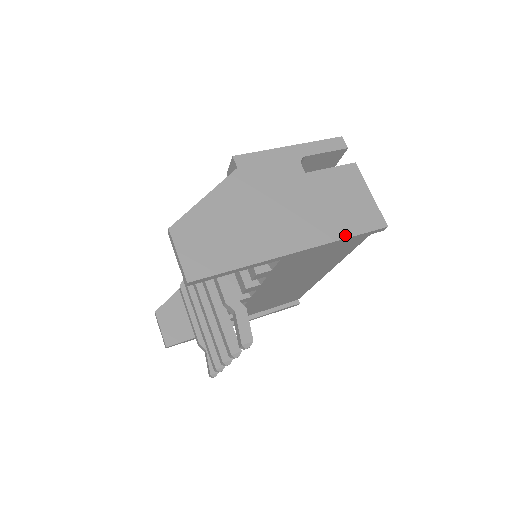
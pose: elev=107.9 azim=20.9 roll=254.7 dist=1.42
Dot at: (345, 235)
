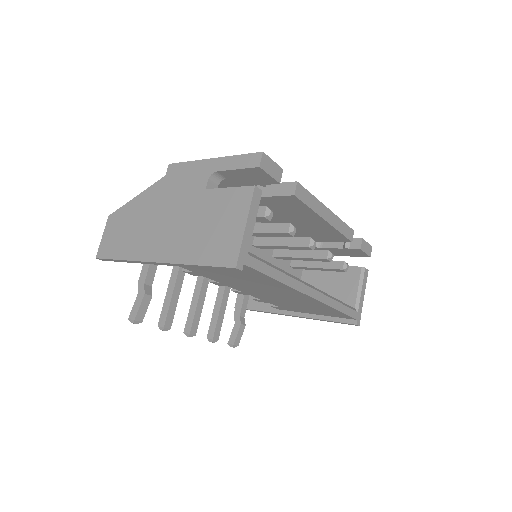
Dot at: (195, 261)
